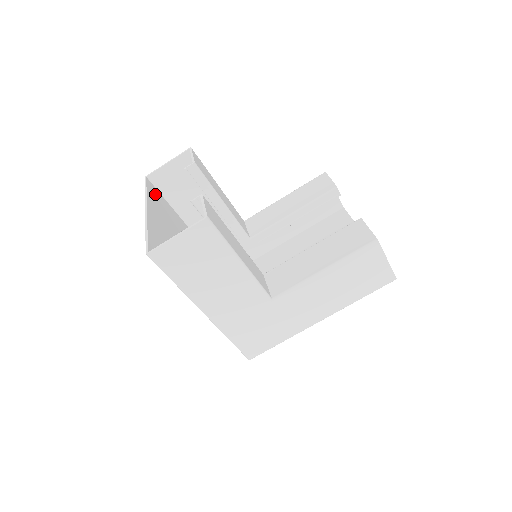
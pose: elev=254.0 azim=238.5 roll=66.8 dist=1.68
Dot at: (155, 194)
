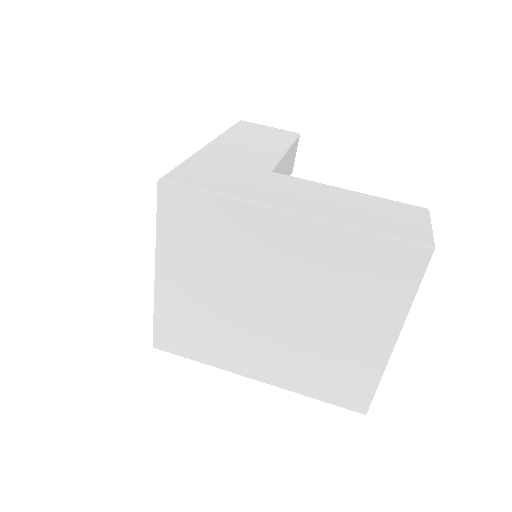
Dot at: occluded
